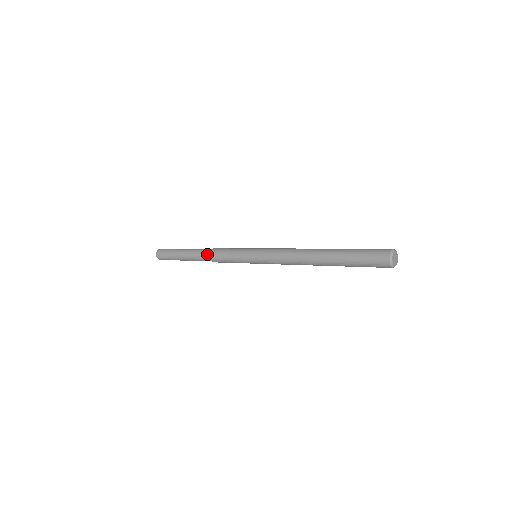
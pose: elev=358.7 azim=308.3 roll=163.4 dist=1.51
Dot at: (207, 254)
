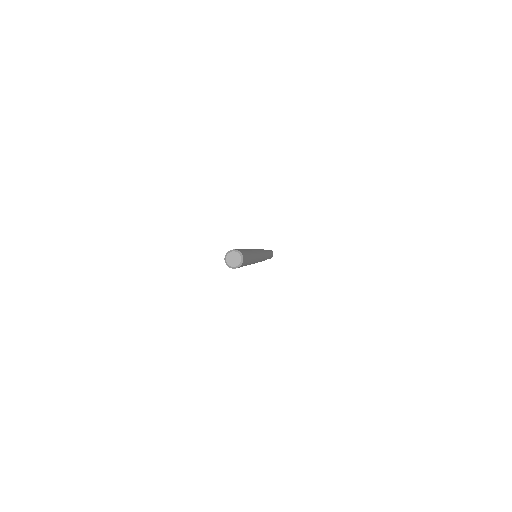
Dot at: occluded
